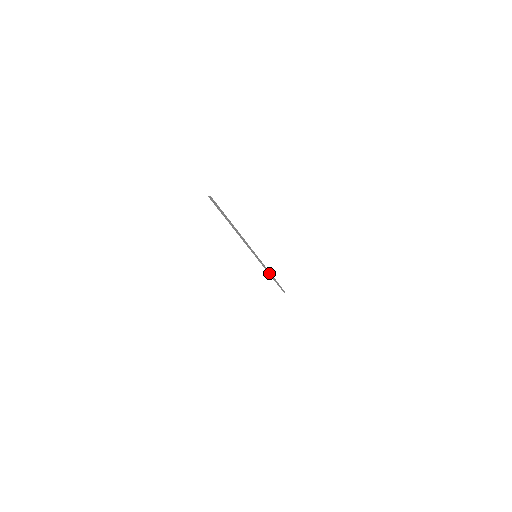
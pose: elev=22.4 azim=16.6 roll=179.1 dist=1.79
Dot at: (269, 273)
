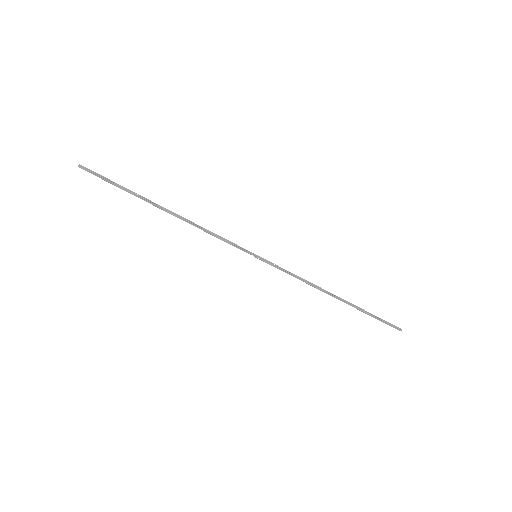
Dot at: (320, 289)
